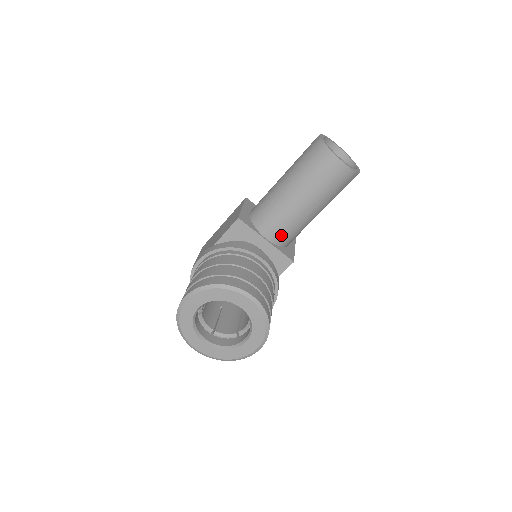
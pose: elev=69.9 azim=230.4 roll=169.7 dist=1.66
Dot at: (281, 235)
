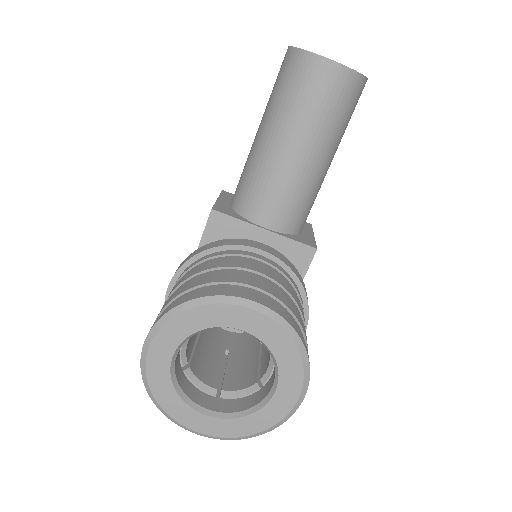
Dot at: (284, 214)
